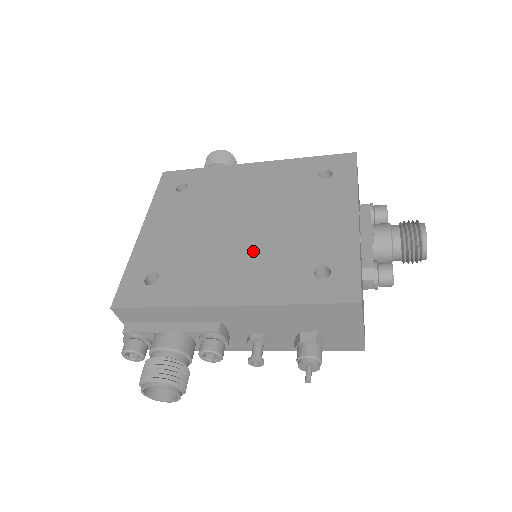
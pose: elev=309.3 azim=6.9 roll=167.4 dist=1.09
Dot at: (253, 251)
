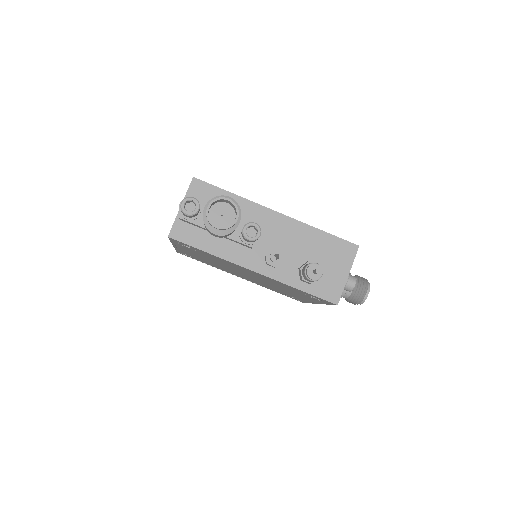
Dot at: occluded
